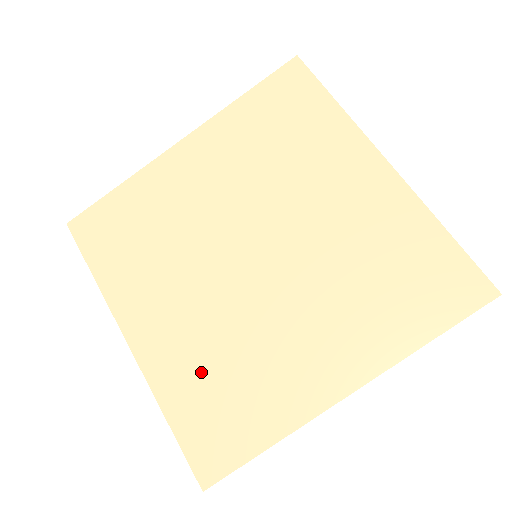
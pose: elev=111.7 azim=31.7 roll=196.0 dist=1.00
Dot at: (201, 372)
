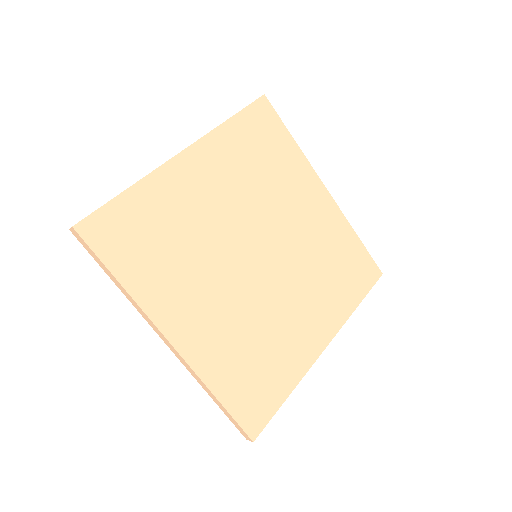
Dot at: (237, 353)
